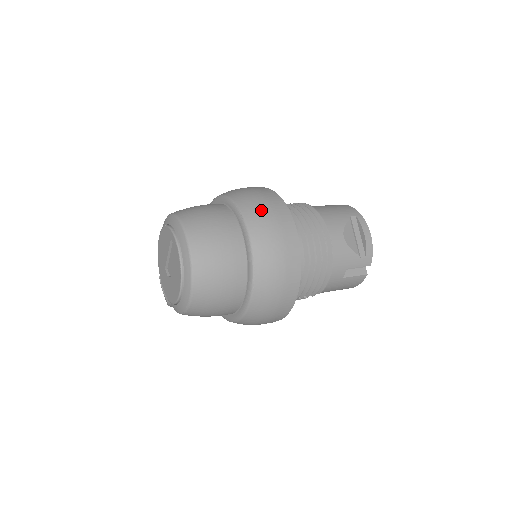
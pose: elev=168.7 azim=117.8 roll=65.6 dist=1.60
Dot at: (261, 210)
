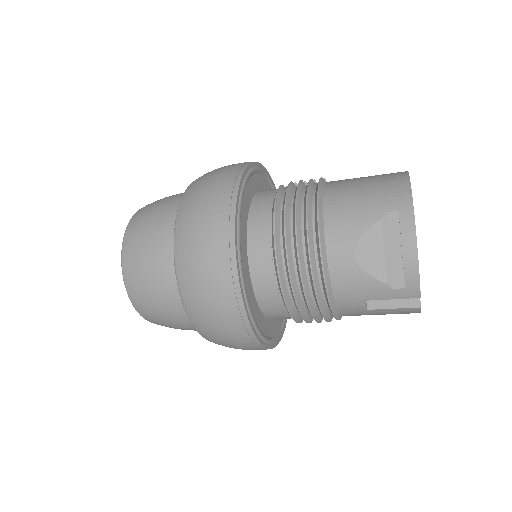
Dot at: (194, 226)
